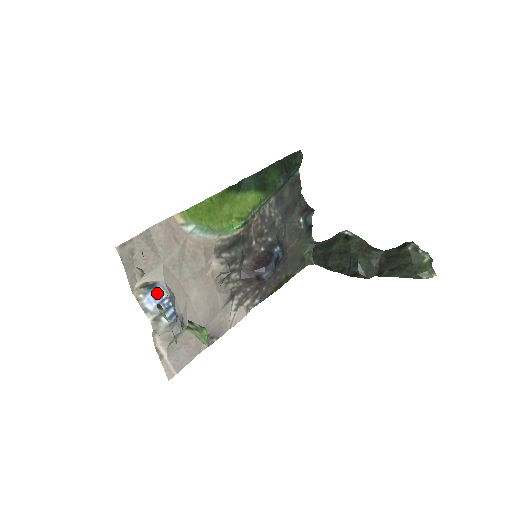
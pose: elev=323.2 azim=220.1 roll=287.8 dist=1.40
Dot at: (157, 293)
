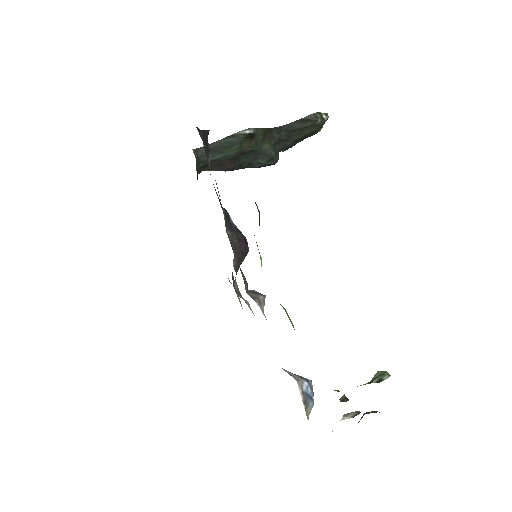
Dot at: (311, 395)
